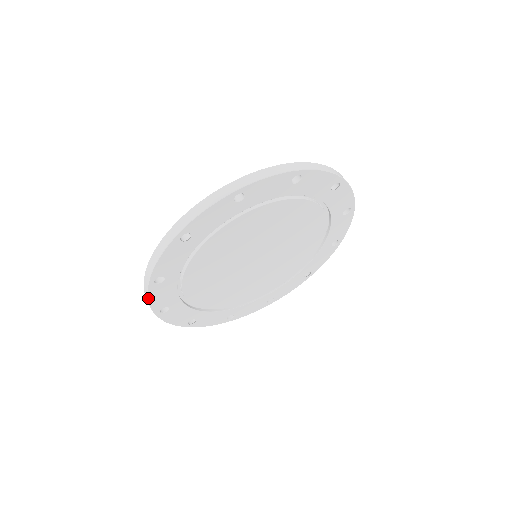
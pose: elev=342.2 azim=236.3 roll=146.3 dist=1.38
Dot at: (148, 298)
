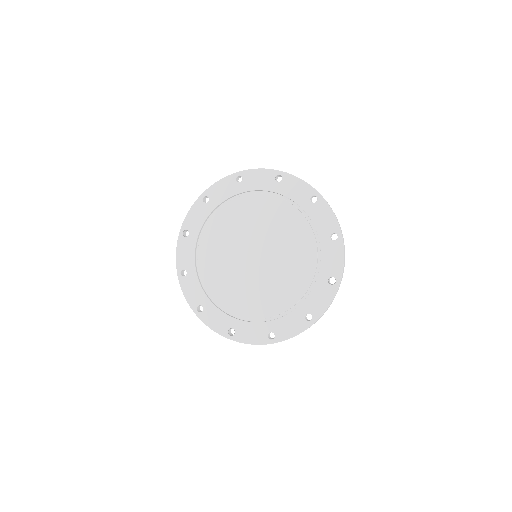
Dot at: (183, 292)
